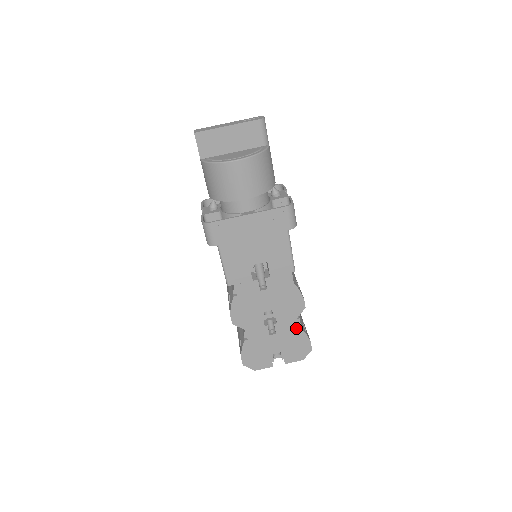
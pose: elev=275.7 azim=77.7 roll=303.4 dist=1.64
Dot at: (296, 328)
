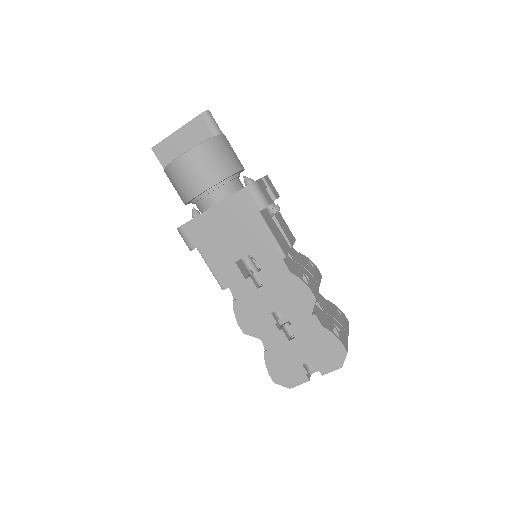
Dot at: (316, 327)
